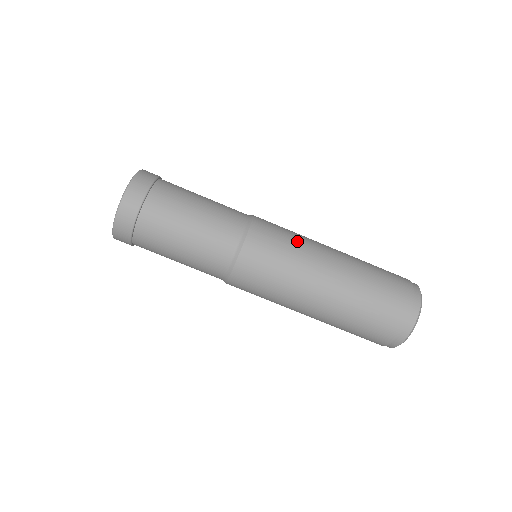
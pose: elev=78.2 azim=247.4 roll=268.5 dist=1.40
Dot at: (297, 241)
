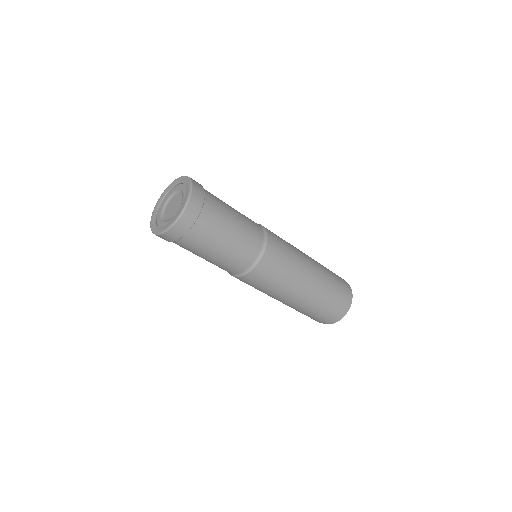
Dot at: (290, 270)
